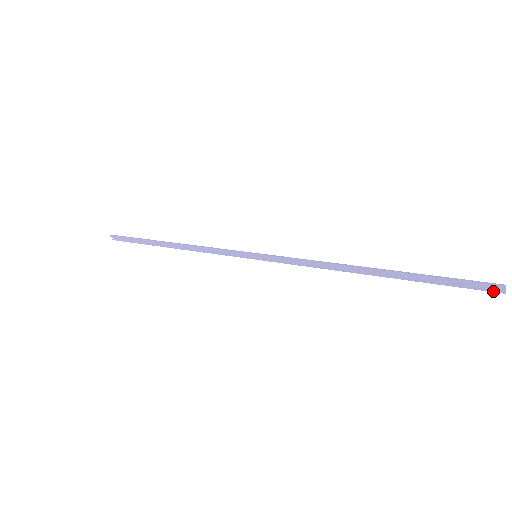
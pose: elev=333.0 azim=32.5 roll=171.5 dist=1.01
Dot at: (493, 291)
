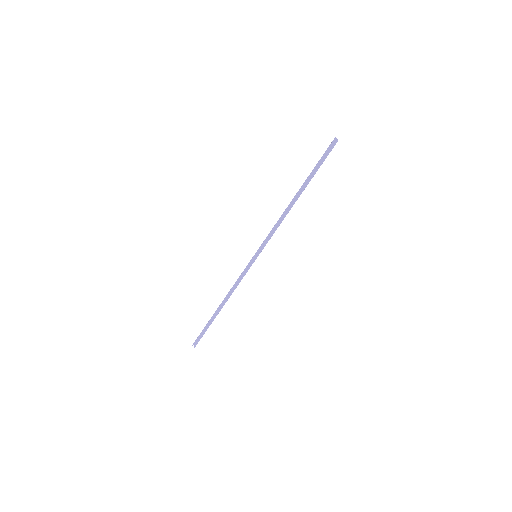
Dot at: (334, 144)
